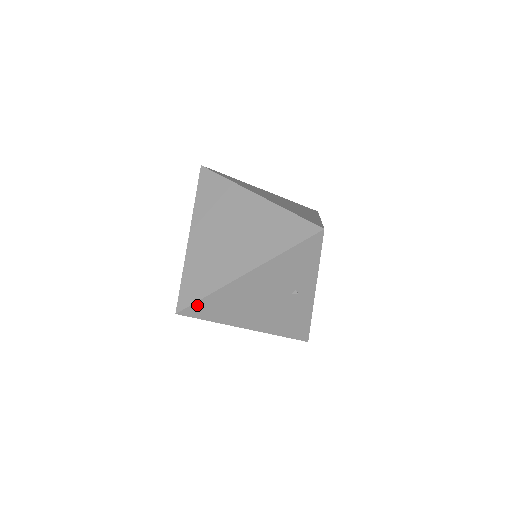
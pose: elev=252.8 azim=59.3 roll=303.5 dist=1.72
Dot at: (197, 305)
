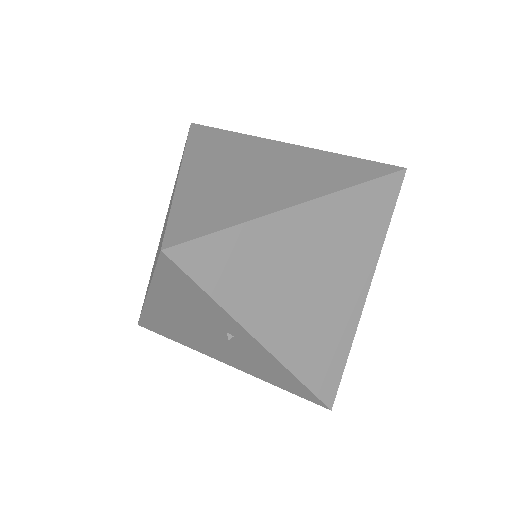
Dot at: (145, 321)
